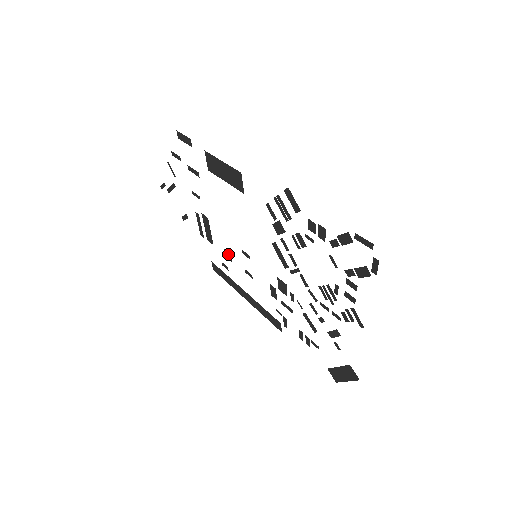
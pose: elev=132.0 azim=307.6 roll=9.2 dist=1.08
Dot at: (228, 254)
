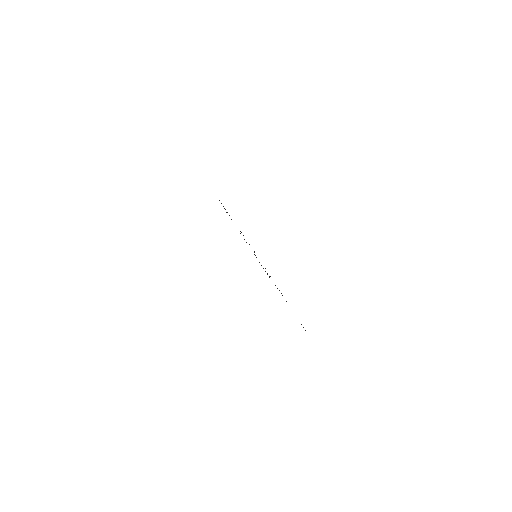
Dot at: (254, 254)
